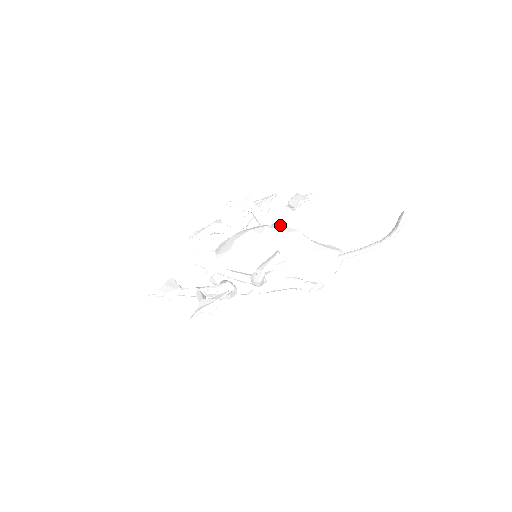
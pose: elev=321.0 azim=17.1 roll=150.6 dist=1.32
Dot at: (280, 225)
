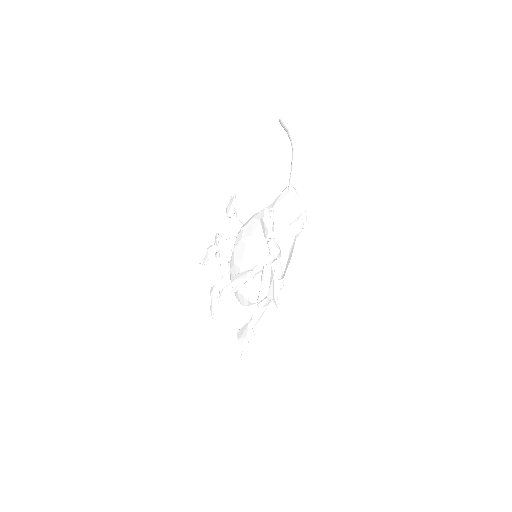
Dot at: (242, 226)
